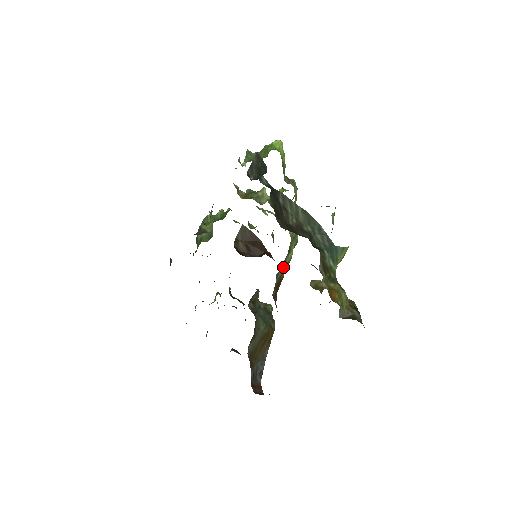
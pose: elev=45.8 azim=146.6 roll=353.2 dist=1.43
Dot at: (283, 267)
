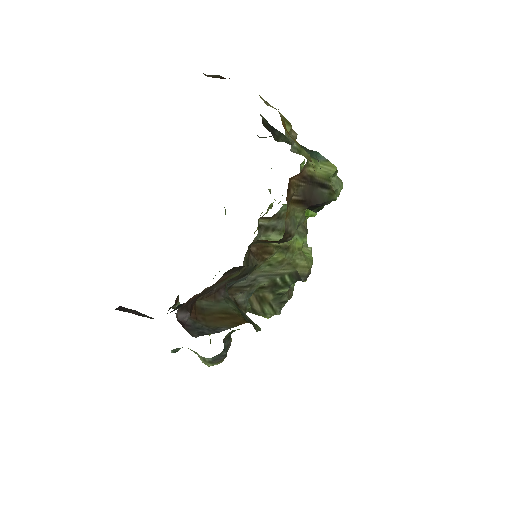
Dot at: (275, 240)
